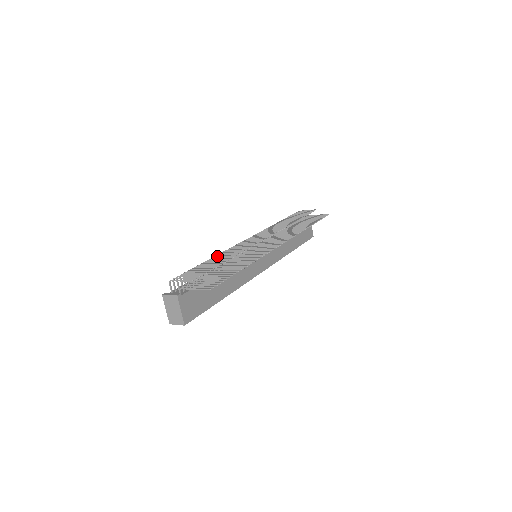
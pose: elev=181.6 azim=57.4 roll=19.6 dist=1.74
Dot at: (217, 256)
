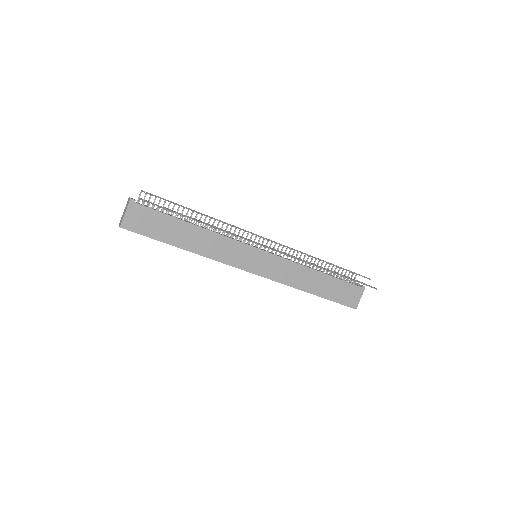
Dot at: occluded
